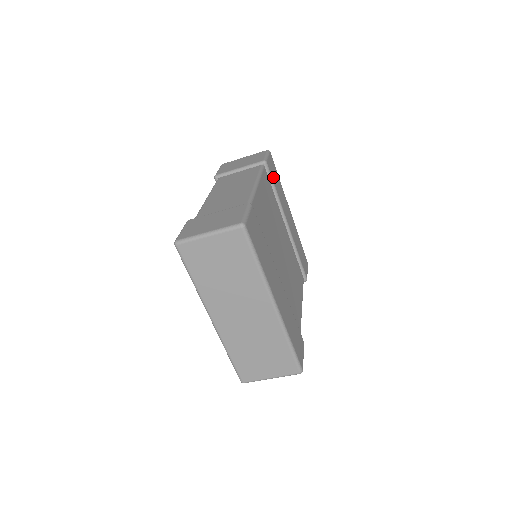
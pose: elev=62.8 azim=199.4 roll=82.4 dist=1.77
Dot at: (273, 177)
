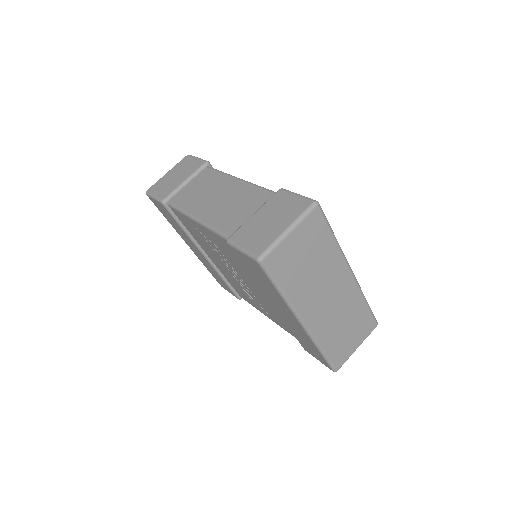
Dot at: occluded
